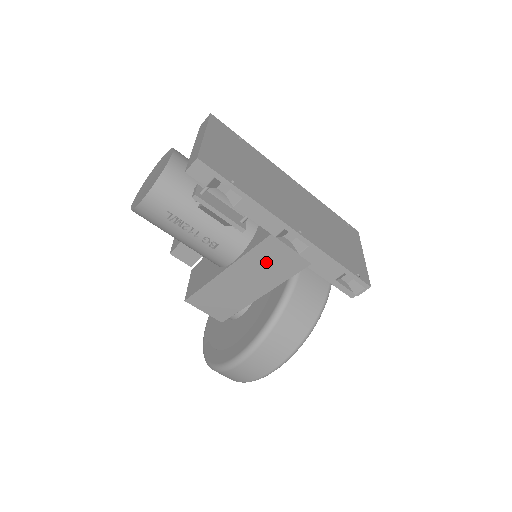
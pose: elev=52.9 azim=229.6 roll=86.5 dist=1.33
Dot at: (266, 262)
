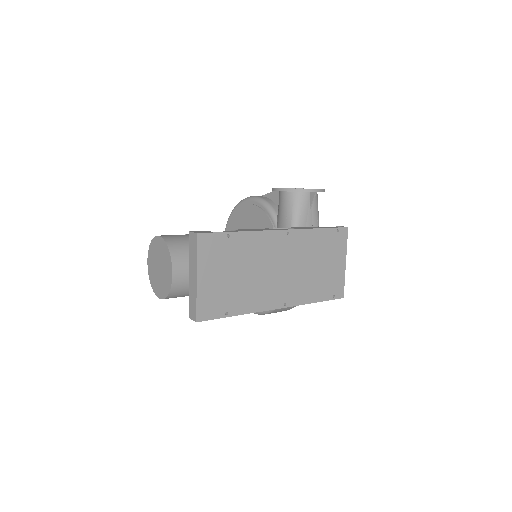
Dot at: occluded
